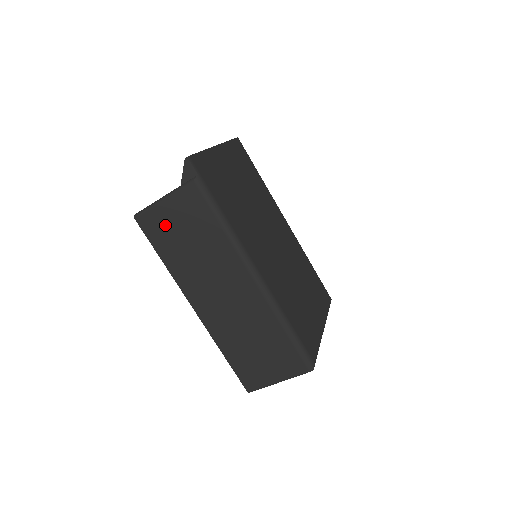
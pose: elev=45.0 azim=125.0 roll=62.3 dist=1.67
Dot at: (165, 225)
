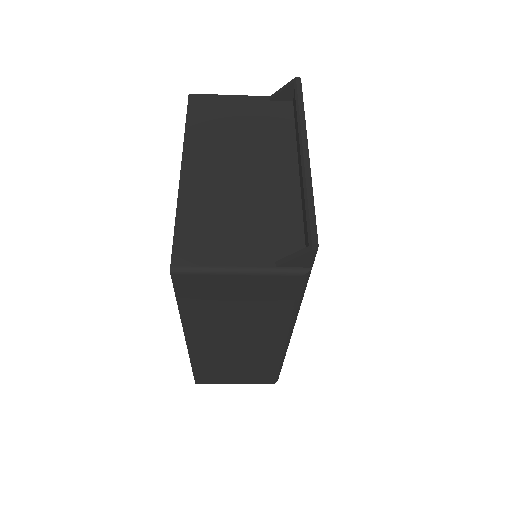
Dot at: (216, 291)
